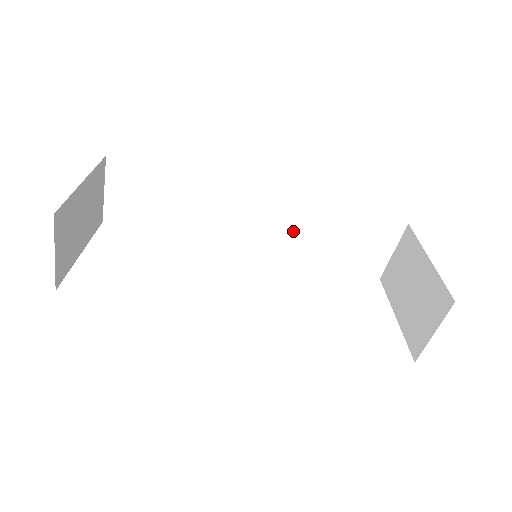
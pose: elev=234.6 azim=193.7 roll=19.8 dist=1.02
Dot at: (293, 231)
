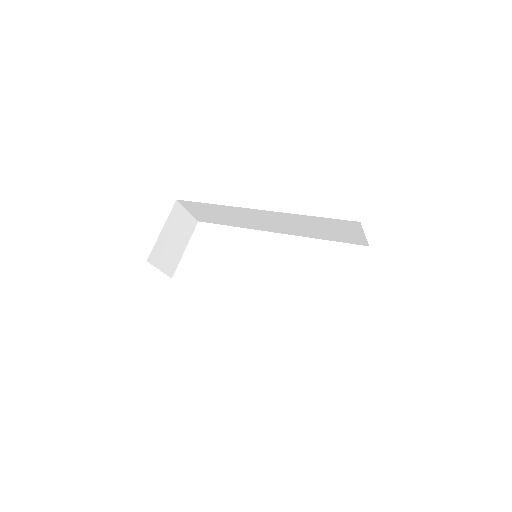
Dot at: (291, 225)
